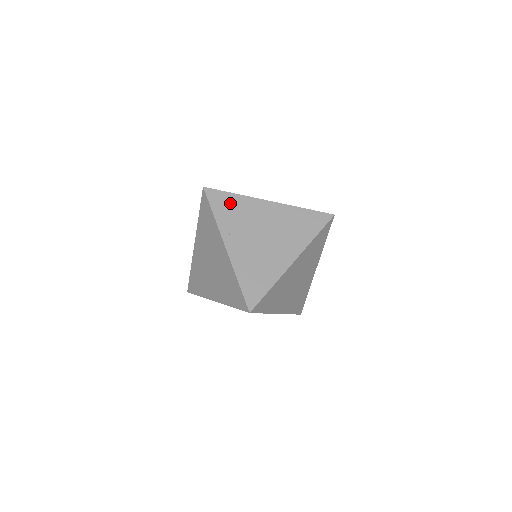
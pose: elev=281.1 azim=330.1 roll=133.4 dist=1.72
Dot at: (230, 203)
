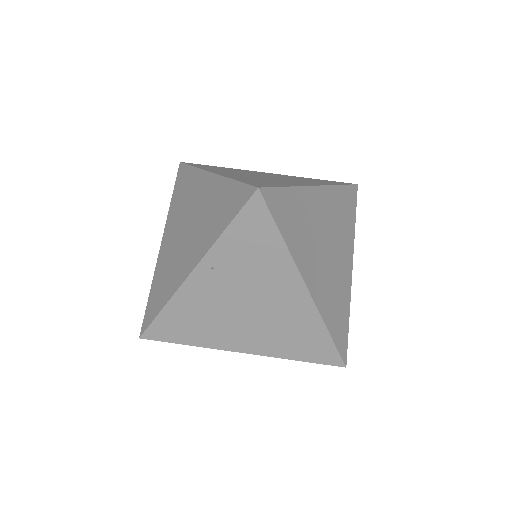
Dot at: (261, 242)
